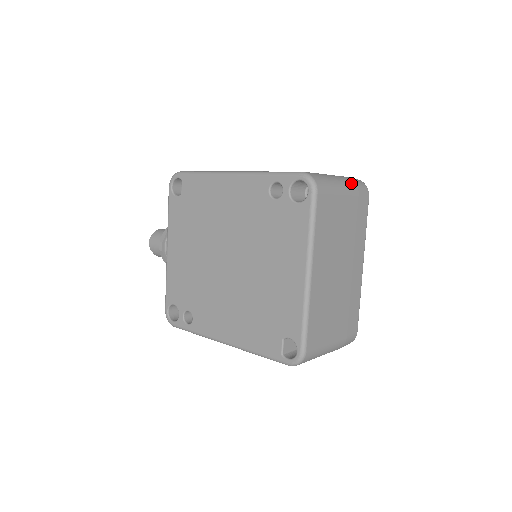
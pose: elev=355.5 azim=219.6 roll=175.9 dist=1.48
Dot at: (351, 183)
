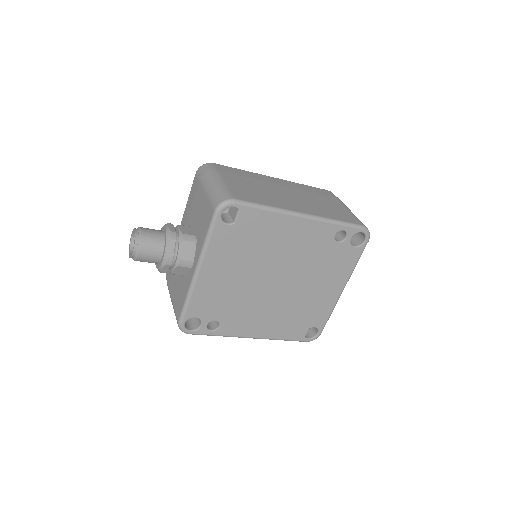
Dot at: occluded
